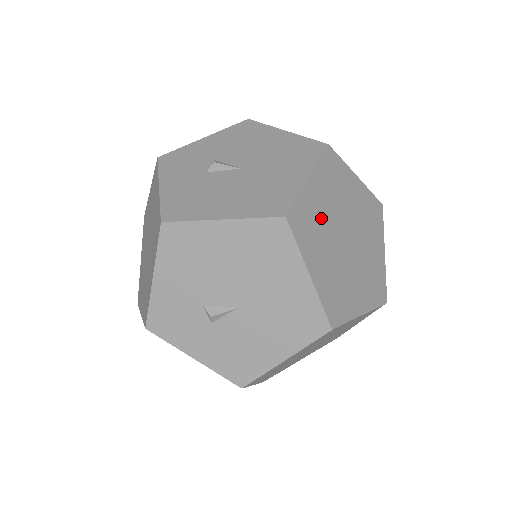
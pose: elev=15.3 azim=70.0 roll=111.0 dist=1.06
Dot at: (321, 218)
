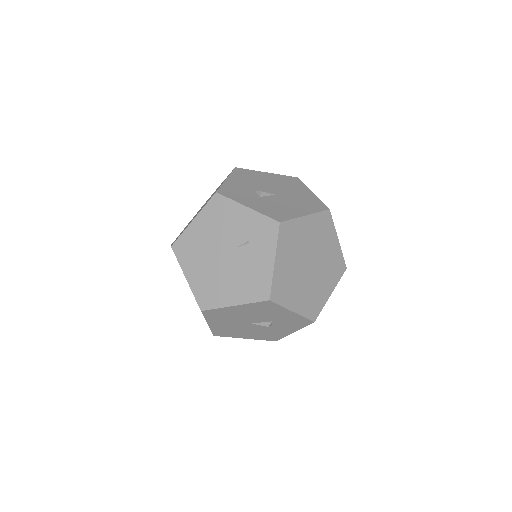
Dot at: occluded
